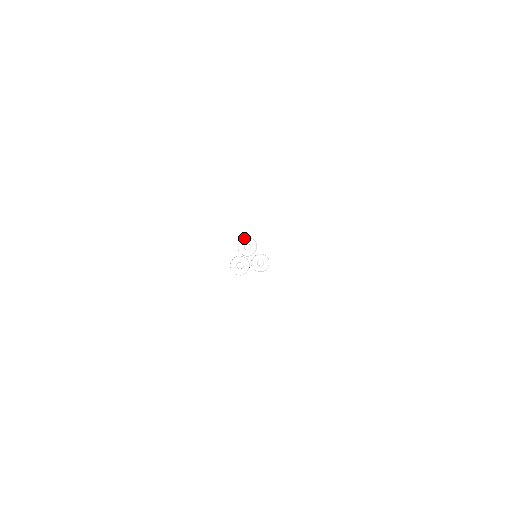
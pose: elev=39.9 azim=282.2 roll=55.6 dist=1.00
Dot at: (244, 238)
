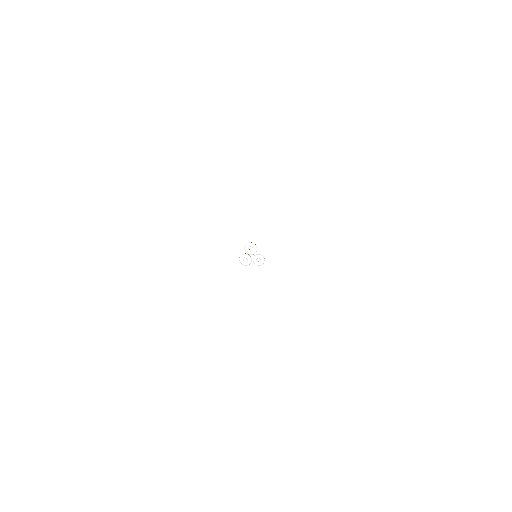
Dot at: (249, 243)
